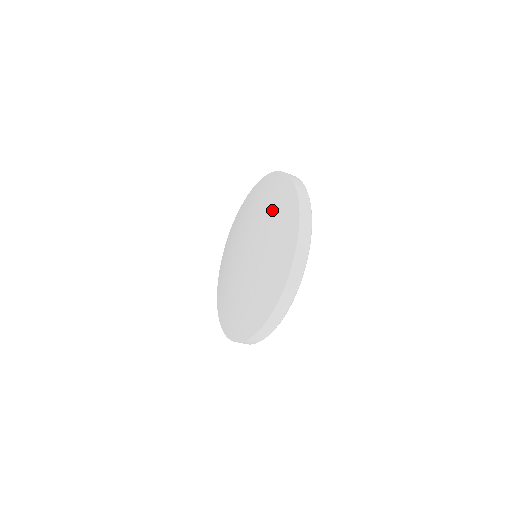
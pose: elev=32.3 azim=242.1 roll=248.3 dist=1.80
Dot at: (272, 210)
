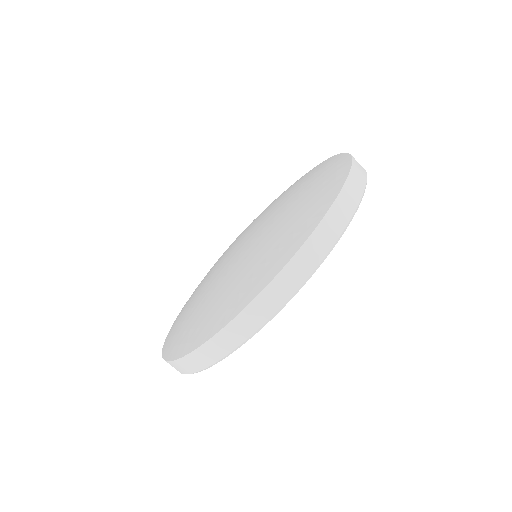
Dot at: (275, 200)
